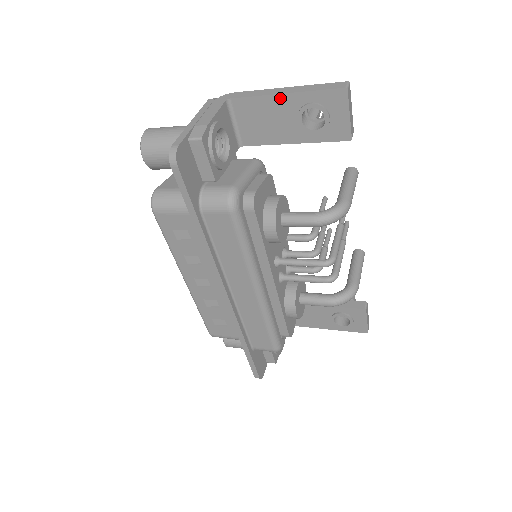
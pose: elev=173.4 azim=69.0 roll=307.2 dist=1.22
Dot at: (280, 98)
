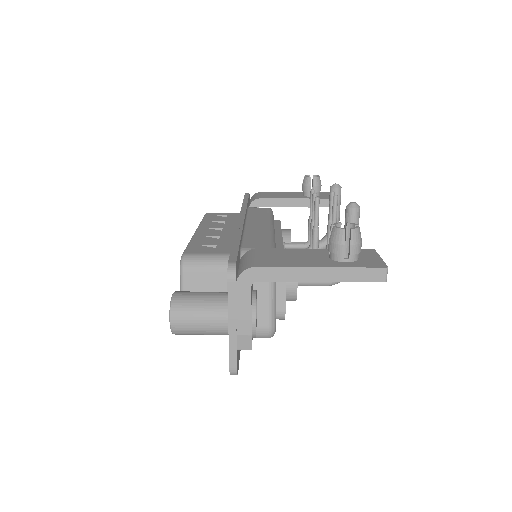
Dot at: (313, 280)
